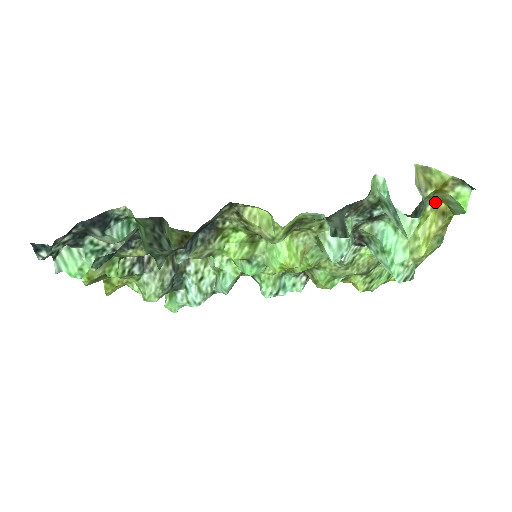
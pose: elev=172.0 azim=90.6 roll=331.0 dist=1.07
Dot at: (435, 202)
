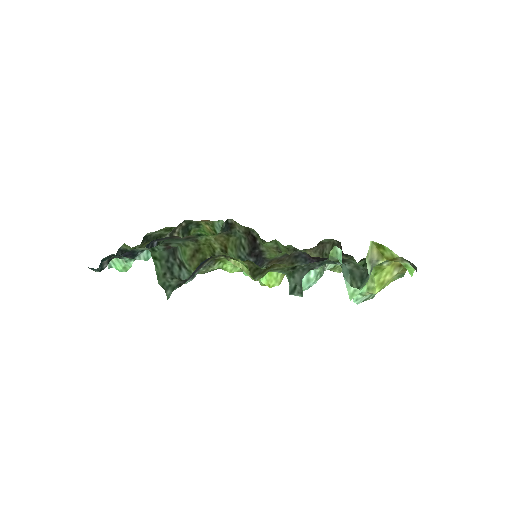
Dot at: (391, 261)
